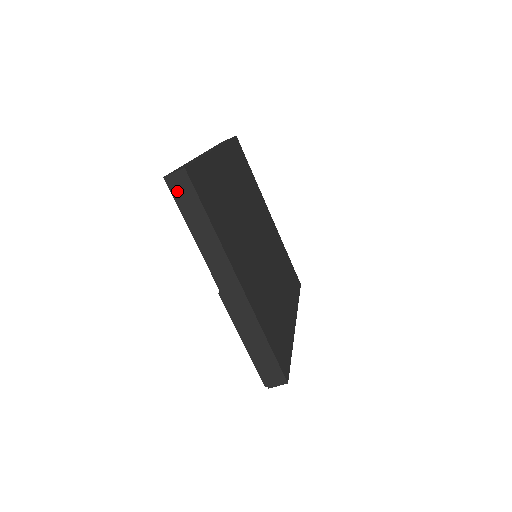
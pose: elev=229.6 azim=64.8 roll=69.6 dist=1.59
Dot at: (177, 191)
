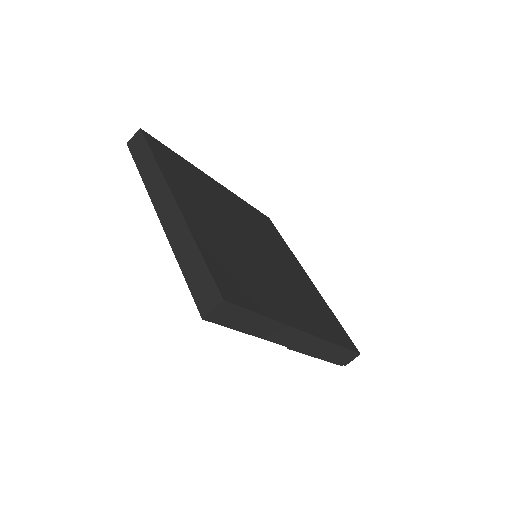
Dot at: (222, 319)
